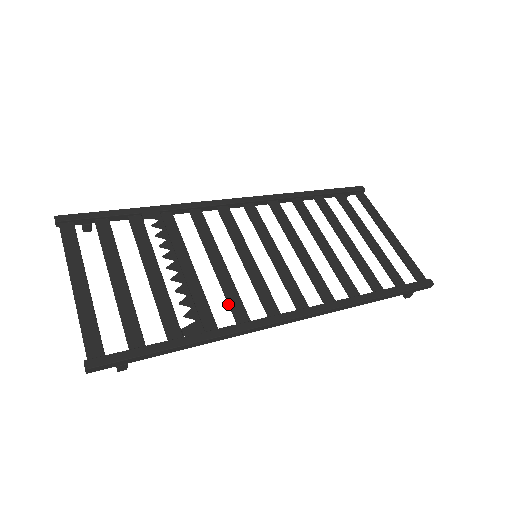
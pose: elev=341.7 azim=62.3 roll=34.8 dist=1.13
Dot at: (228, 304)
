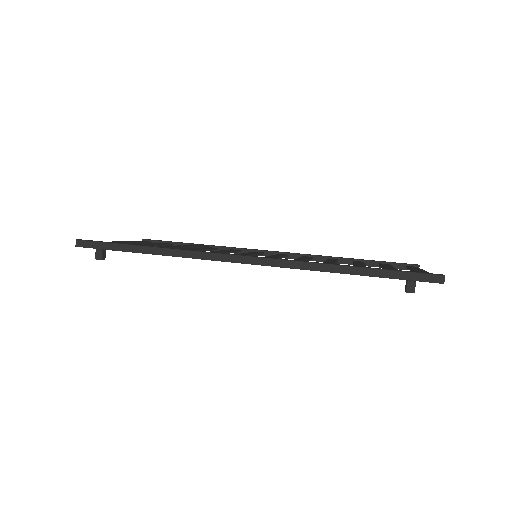
Dot at: occluded
